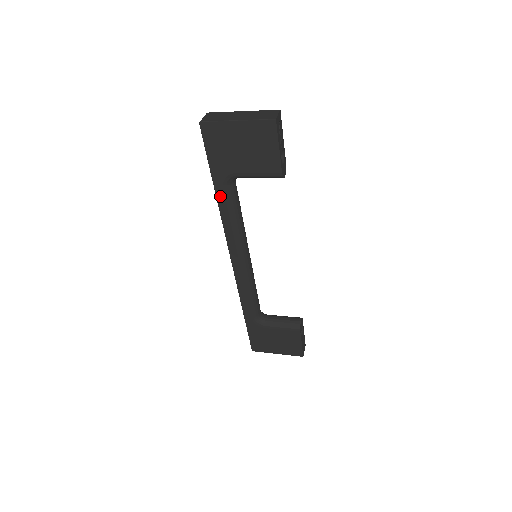
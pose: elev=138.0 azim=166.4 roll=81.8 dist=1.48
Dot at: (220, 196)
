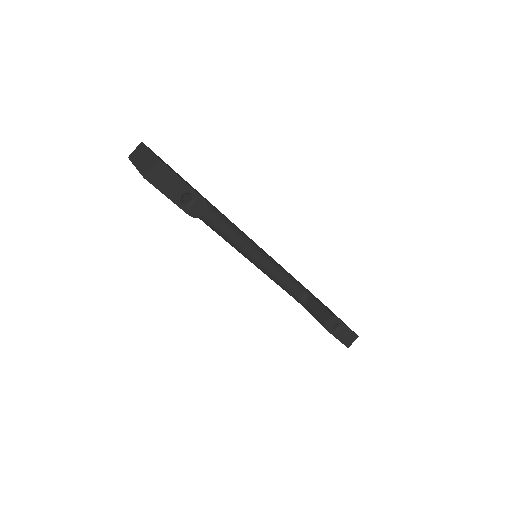
Dot at: occluded
